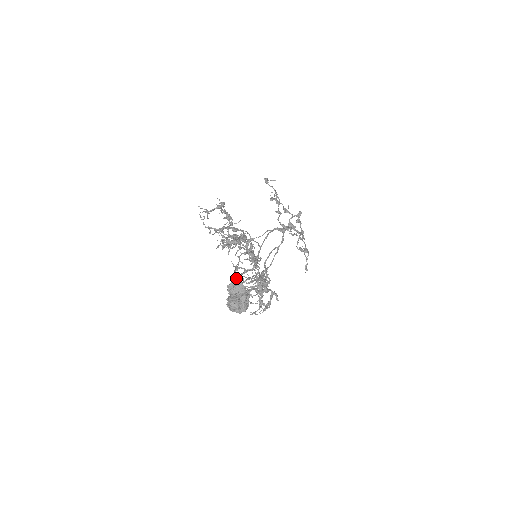
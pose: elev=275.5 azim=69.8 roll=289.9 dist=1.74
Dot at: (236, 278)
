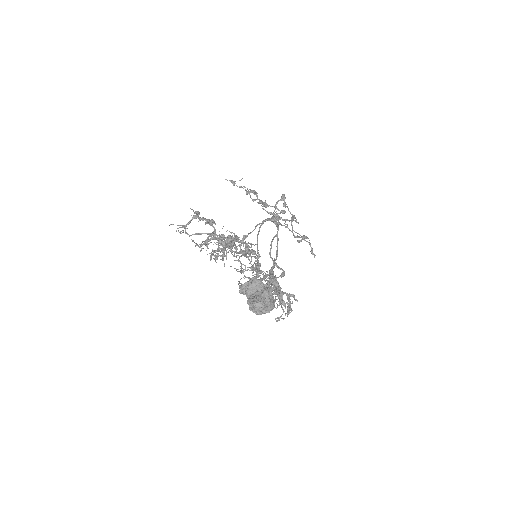
Dot at: occluded
